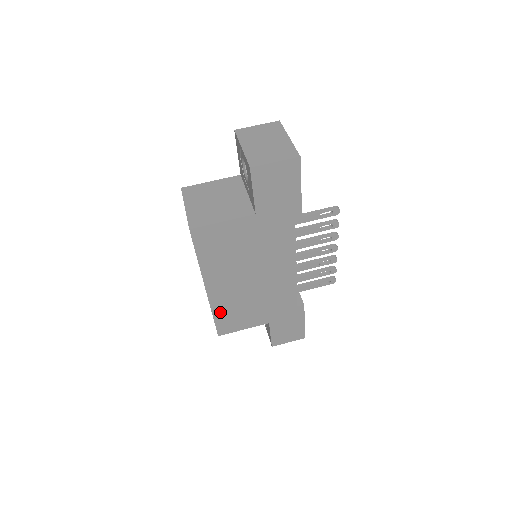
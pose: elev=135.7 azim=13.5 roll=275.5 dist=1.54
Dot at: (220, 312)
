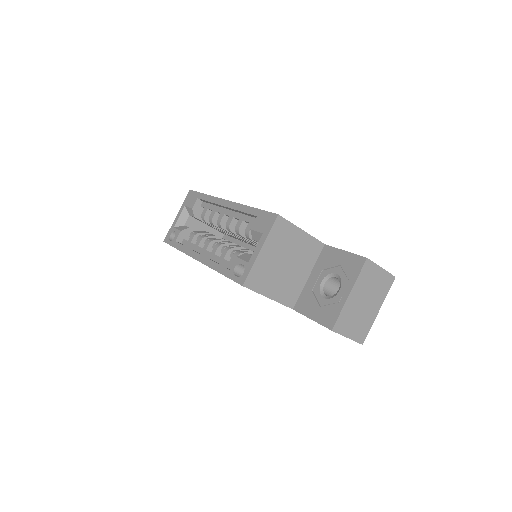
Dot at: occluded
